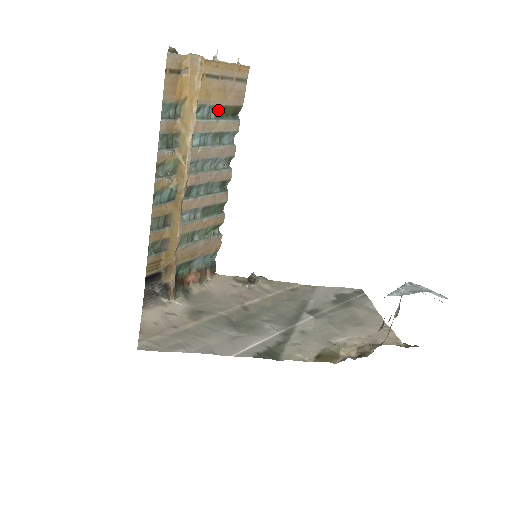
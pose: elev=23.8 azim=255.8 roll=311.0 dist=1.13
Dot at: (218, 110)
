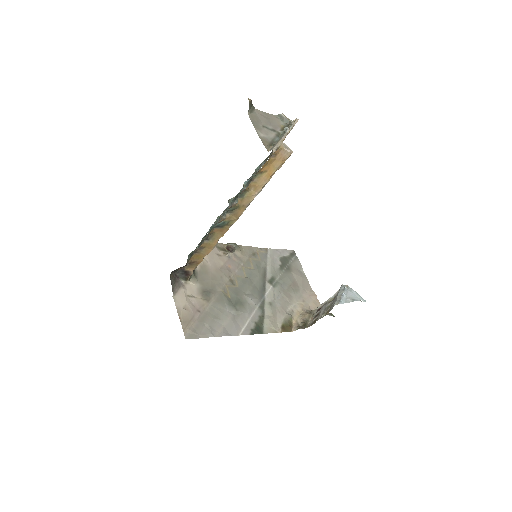
Dot at: occluded
